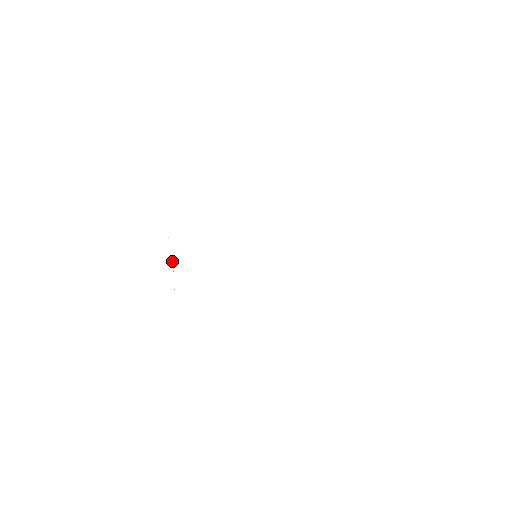
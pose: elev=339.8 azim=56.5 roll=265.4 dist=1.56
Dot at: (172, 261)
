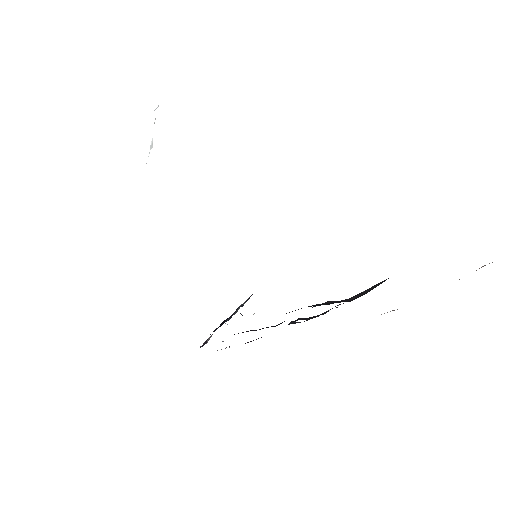
Dot at: (152, 139)
